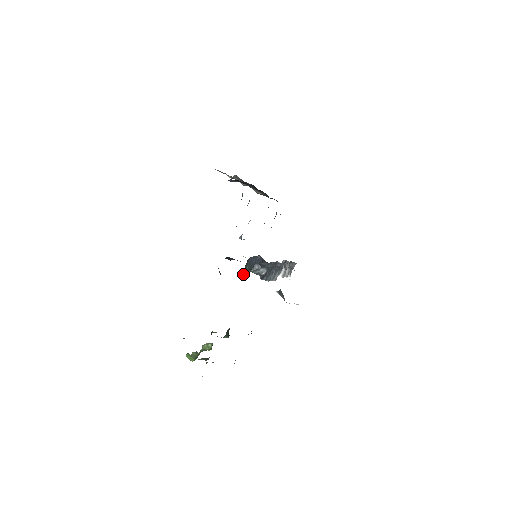
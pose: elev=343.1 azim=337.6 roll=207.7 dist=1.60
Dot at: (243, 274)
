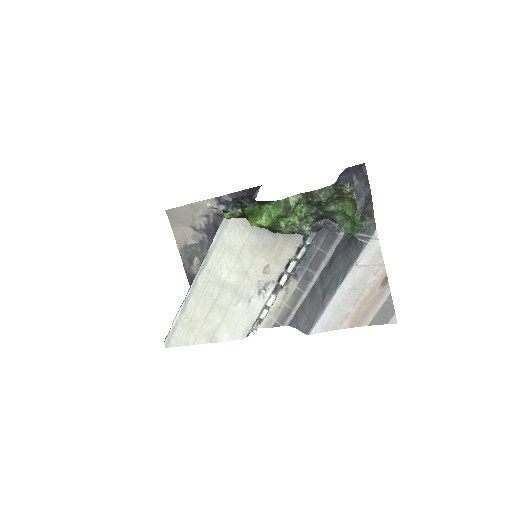
Dot at: occluded
